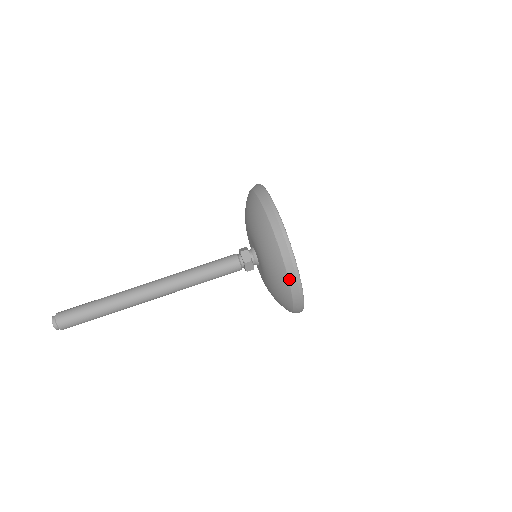
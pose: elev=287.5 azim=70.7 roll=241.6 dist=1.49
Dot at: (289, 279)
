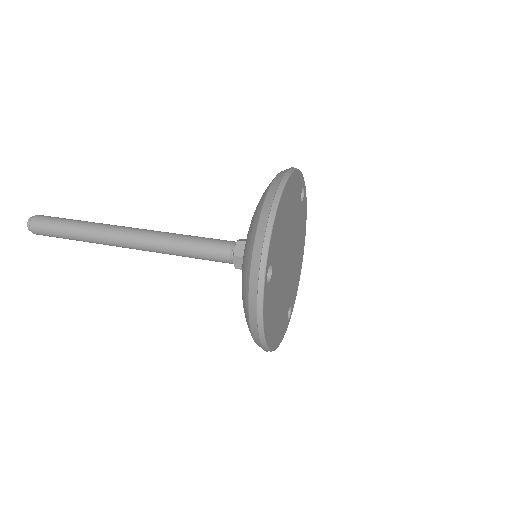
Dot at: (249, 293)
